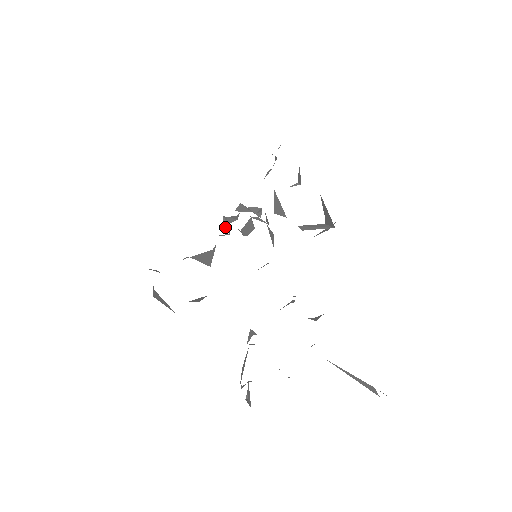
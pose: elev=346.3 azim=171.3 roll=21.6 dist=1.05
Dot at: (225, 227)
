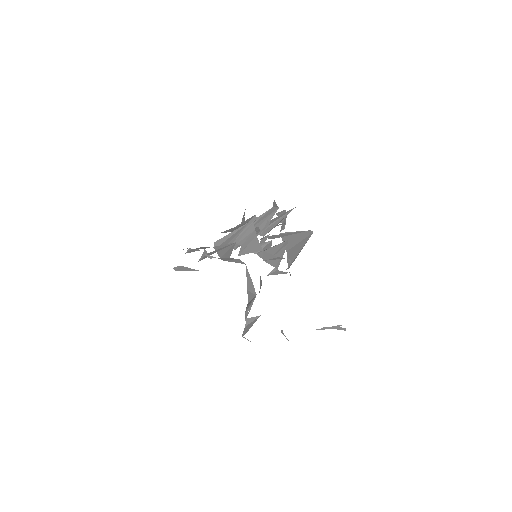
Dot at: (250, 221)
